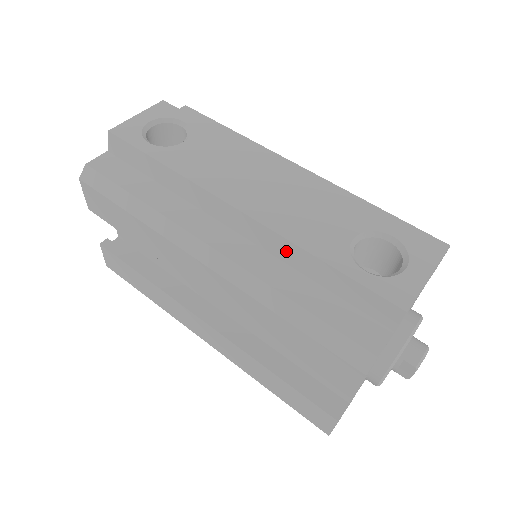
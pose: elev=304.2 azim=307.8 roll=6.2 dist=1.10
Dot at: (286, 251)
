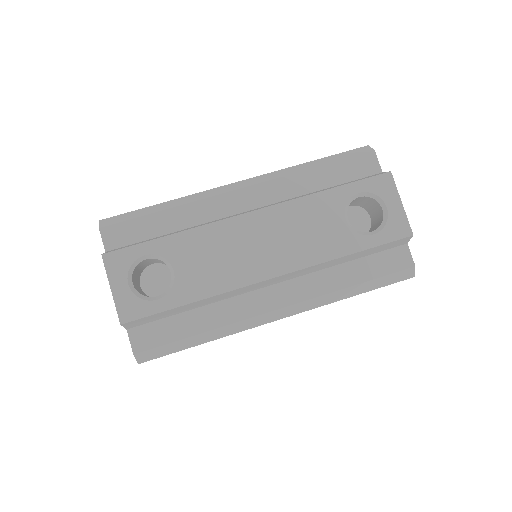
Dot at: (322, 267)
